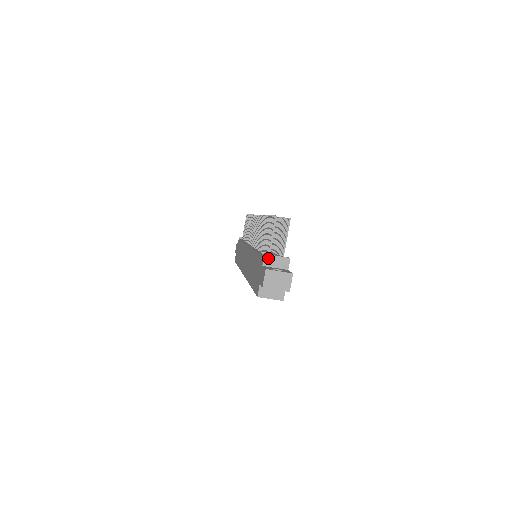
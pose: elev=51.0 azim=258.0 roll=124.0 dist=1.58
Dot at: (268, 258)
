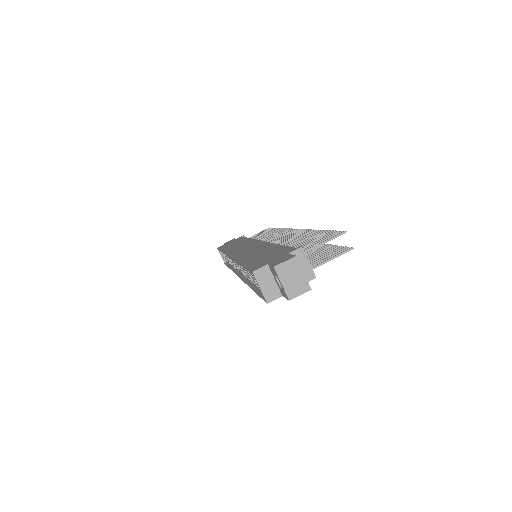
Dot at: (300, 254)
